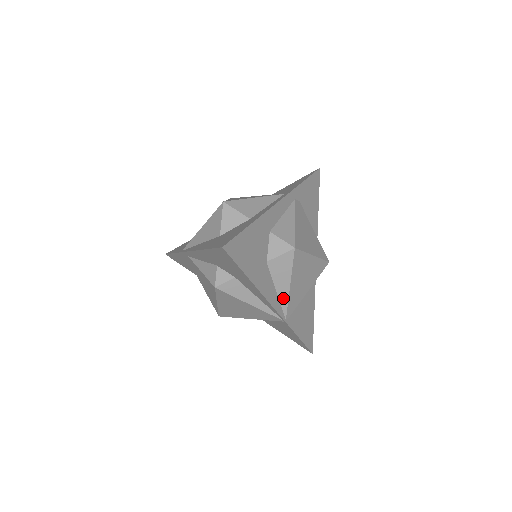
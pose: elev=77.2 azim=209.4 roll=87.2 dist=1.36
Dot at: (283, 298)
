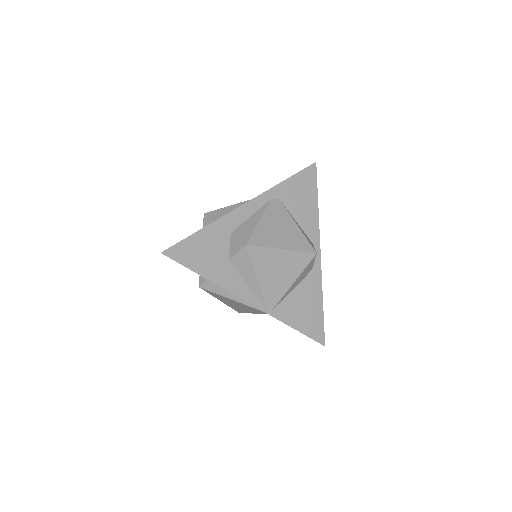
Dot at: (257, 292)
